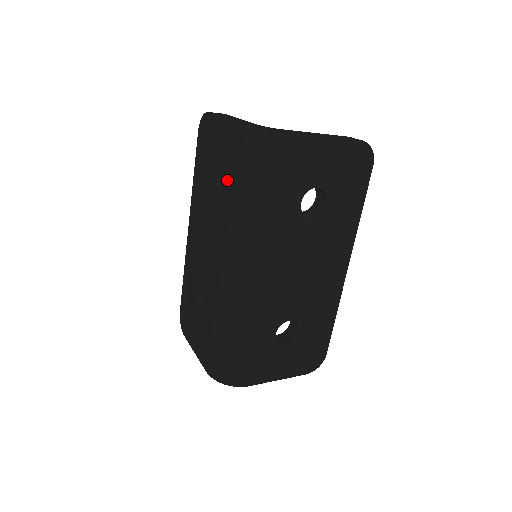
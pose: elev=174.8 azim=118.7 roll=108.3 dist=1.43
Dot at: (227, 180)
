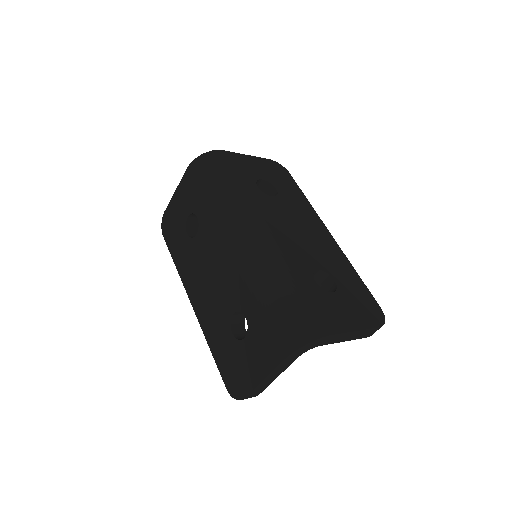
Dot at: (199, 205)
